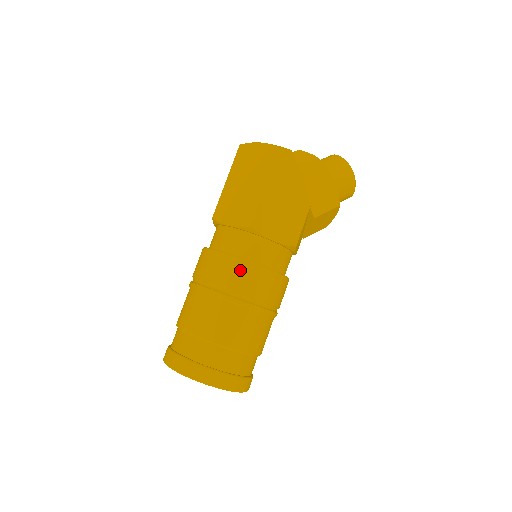
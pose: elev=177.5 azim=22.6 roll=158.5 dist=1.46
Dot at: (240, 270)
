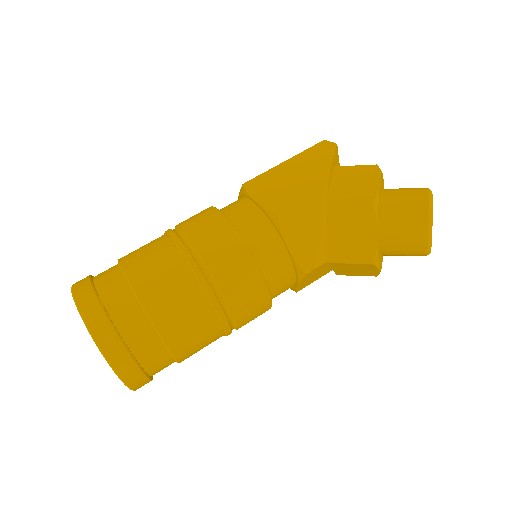
Dot at: (201, 213)
